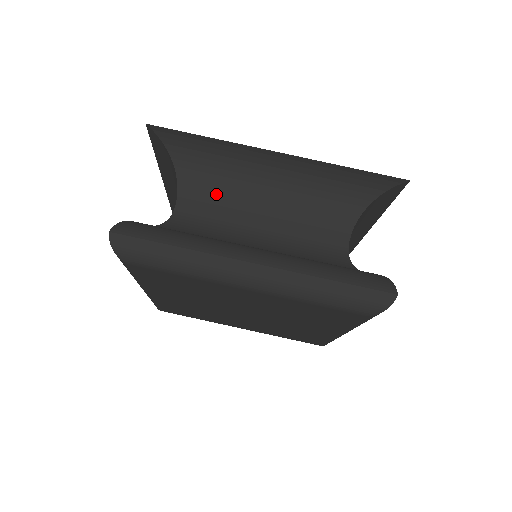
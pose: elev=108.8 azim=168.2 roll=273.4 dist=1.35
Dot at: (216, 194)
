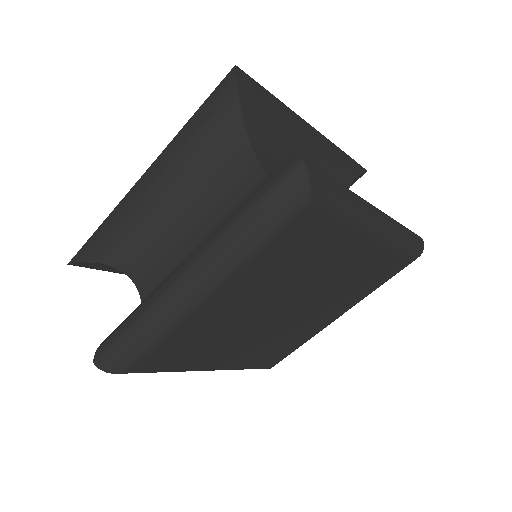
Dot at: (152, 253)
